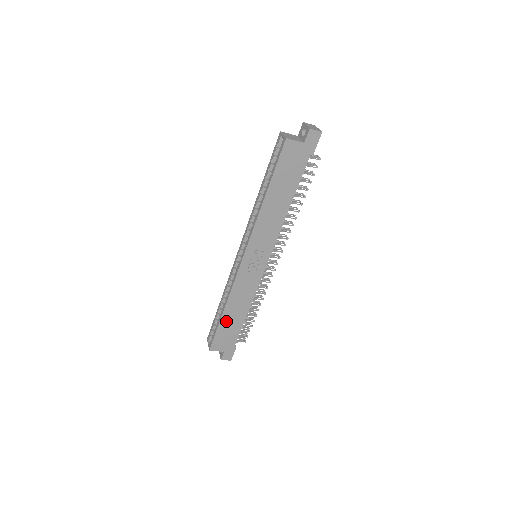
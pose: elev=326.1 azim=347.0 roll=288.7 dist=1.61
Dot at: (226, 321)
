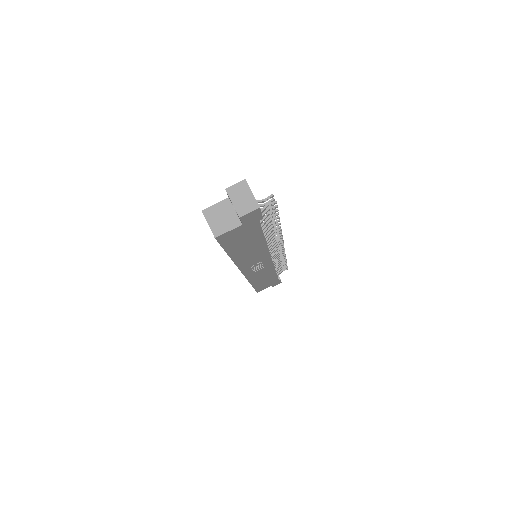
Dot at: (259, 284)
